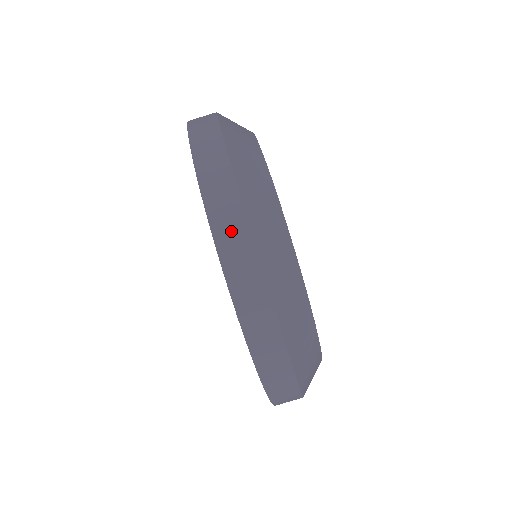
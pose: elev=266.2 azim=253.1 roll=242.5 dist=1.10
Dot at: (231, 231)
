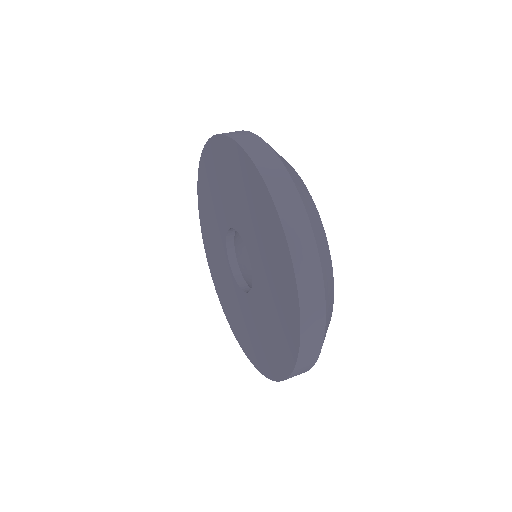
Dot at: occluded
